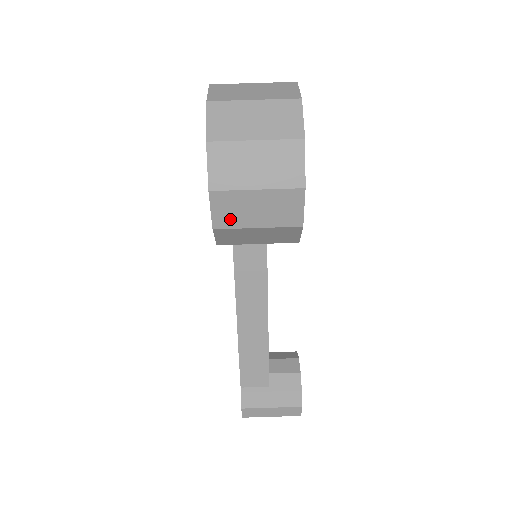
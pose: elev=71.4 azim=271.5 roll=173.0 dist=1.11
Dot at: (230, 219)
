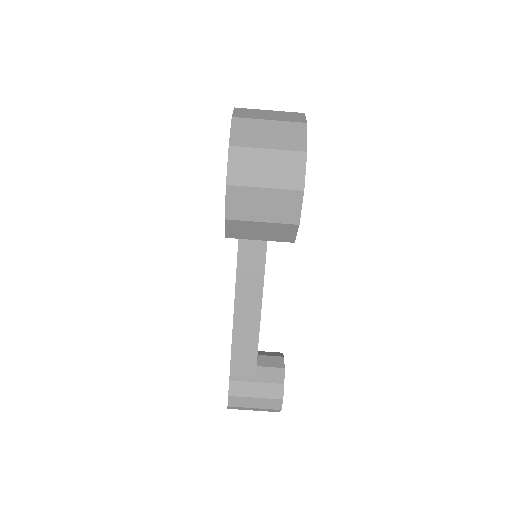
Dot at: (240, 212)
